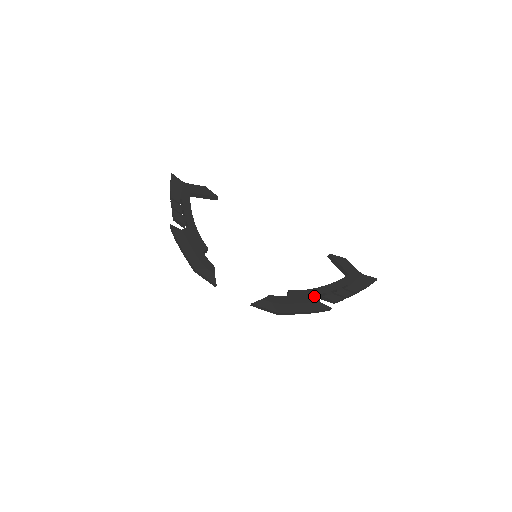
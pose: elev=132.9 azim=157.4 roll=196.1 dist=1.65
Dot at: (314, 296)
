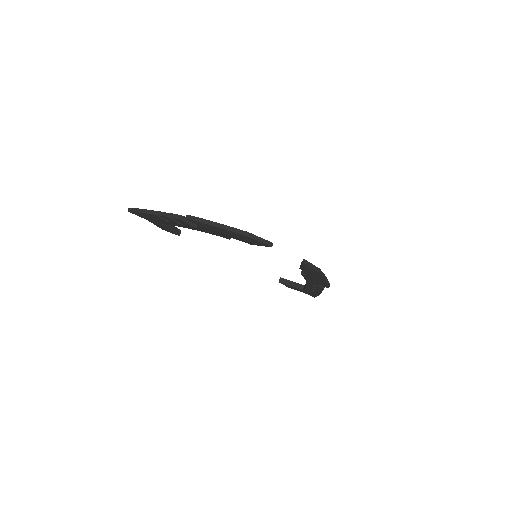
Dot at: occluded
